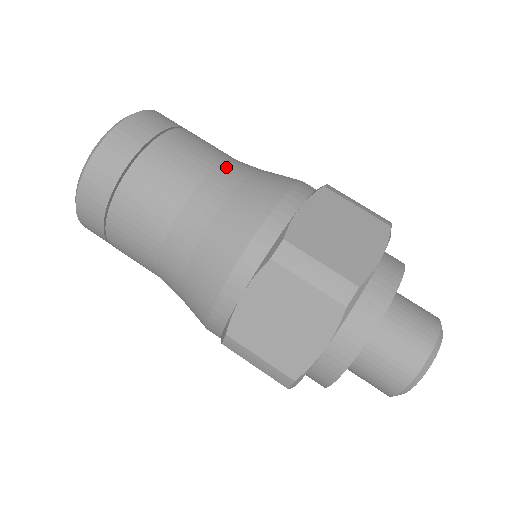
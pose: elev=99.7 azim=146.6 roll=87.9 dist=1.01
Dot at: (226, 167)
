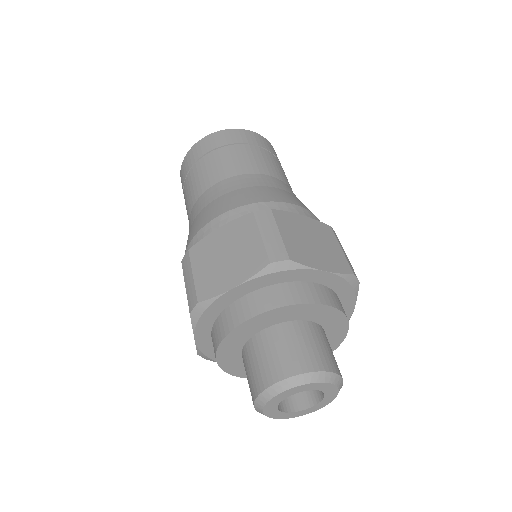
Dot at: (282, 182)
